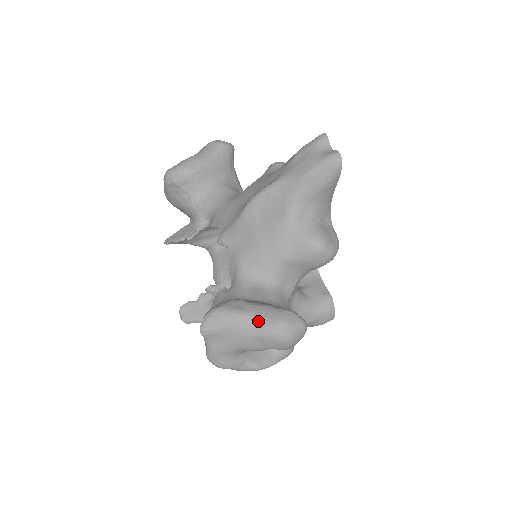
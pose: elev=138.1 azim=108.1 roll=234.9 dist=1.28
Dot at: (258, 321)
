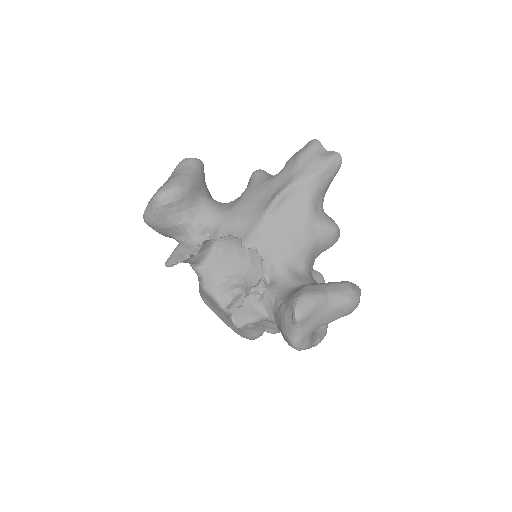
Dot at: (336, 295)
